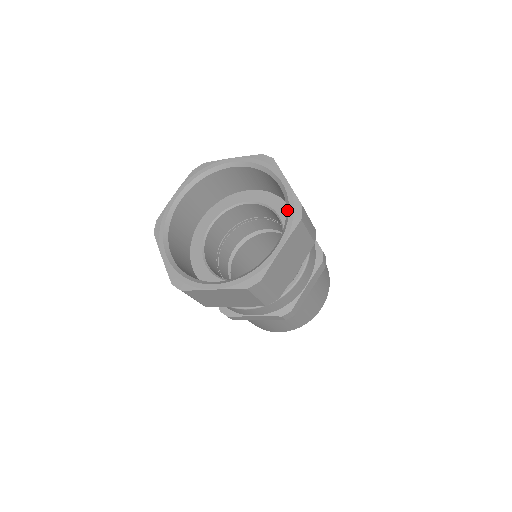
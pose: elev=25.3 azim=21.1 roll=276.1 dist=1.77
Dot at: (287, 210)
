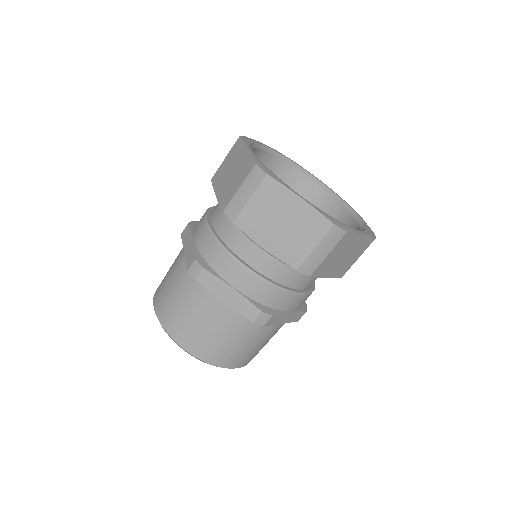
Dot at: (363, 226)
